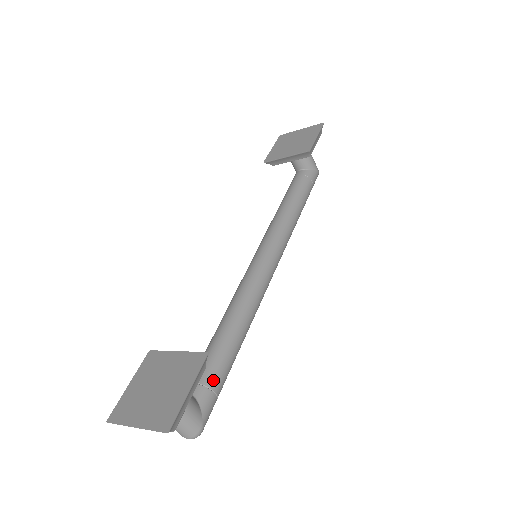
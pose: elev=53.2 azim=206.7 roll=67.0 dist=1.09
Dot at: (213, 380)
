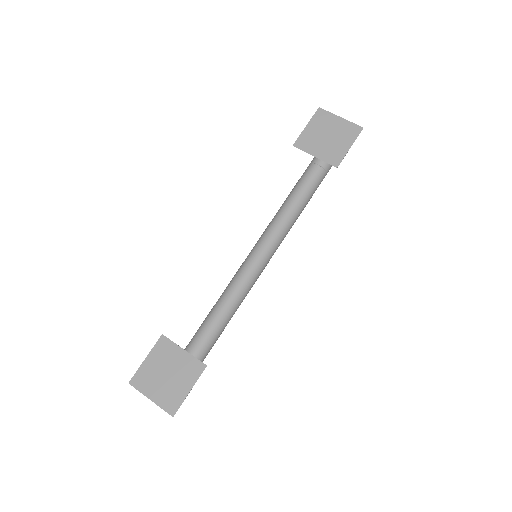
Dot at: (201, 358)
